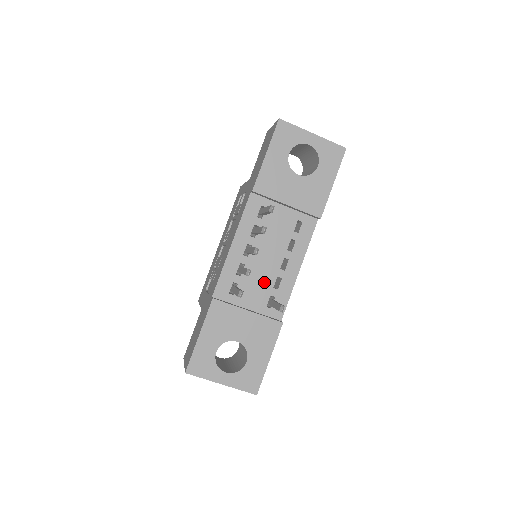
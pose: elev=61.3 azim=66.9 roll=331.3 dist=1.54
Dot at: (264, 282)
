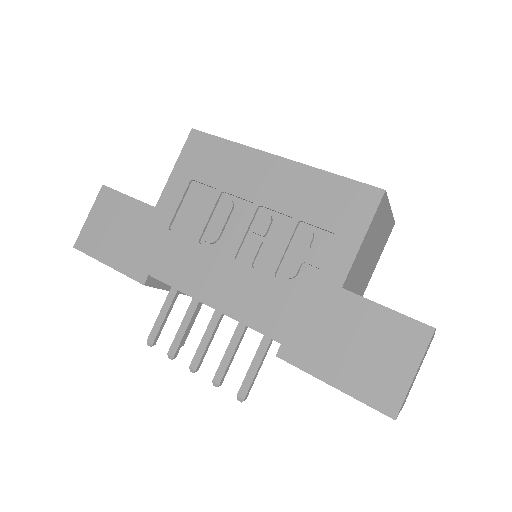
Dot at: occluded
